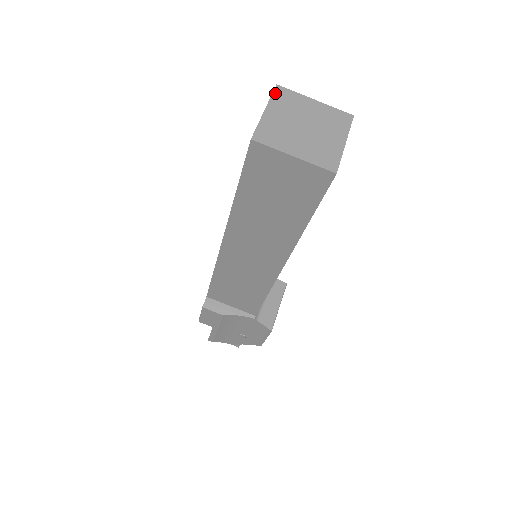
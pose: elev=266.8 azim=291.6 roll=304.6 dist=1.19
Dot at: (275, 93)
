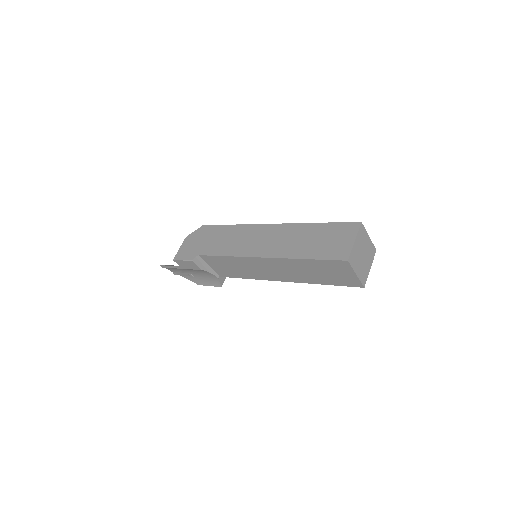
Dot at: (360, 229)
